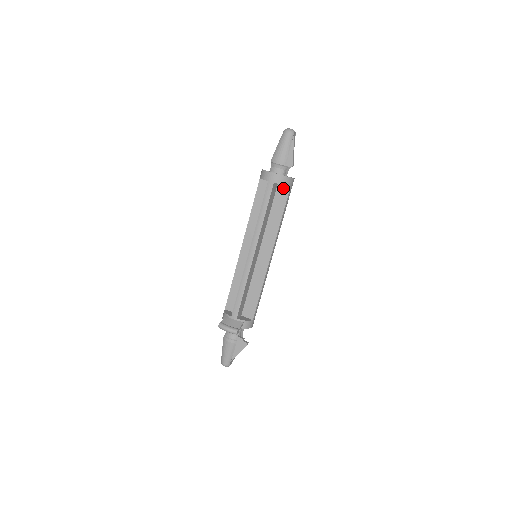
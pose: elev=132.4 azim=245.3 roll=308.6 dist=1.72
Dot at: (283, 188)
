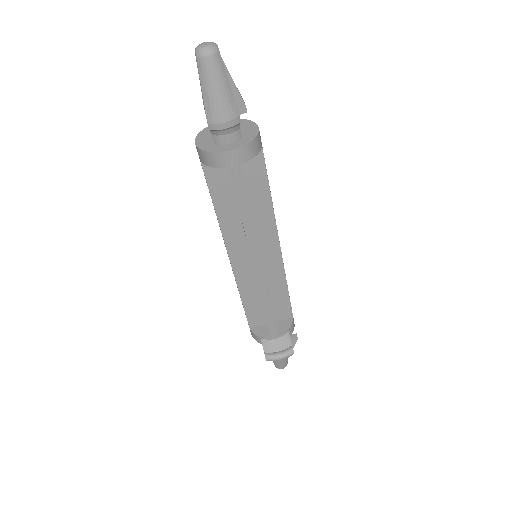
Dot at: occluded
